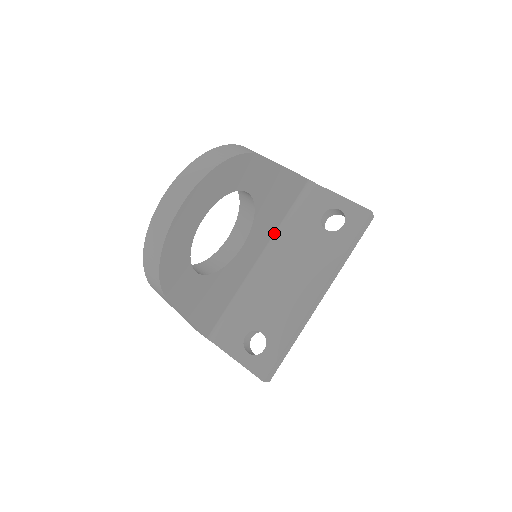
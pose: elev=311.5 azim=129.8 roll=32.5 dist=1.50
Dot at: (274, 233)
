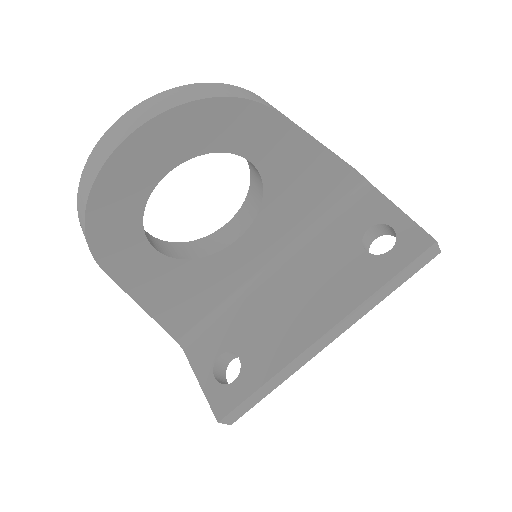
Dot at: (298, 236)
